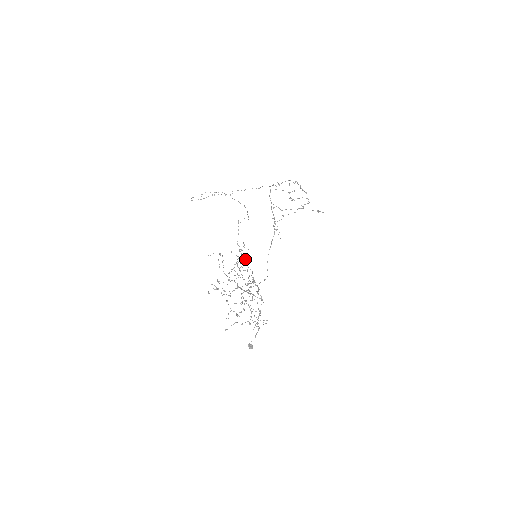
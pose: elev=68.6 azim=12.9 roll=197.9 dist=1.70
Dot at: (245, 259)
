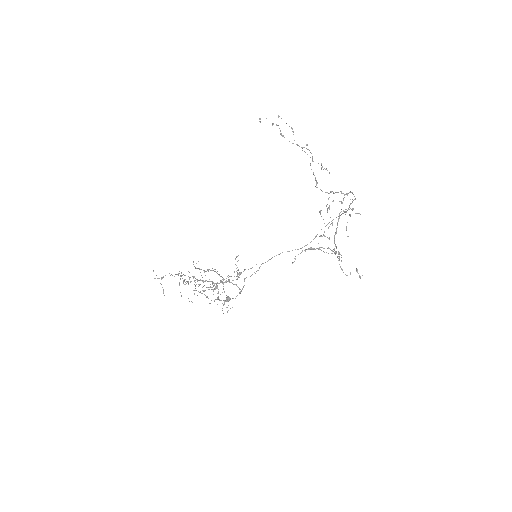
Dot at: (217, 271)
